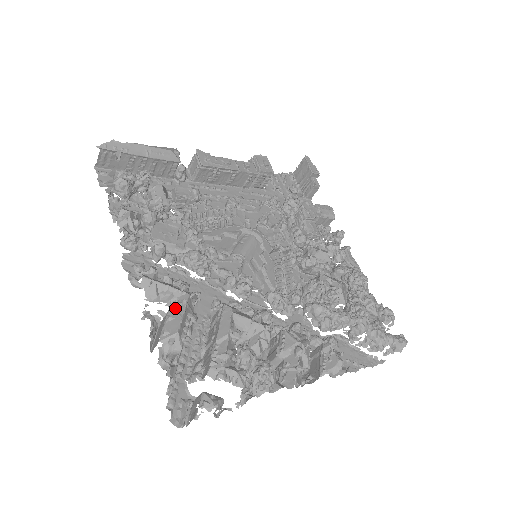
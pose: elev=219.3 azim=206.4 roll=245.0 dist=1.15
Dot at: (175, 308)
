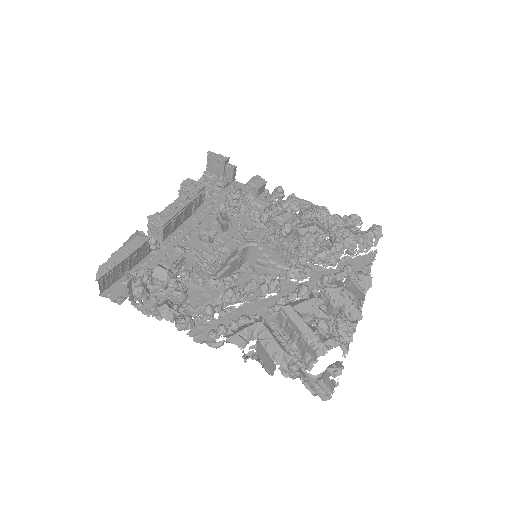
Dot at: (262, 337)
